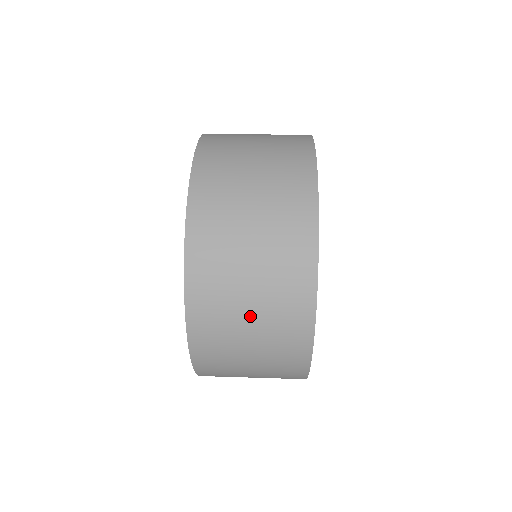
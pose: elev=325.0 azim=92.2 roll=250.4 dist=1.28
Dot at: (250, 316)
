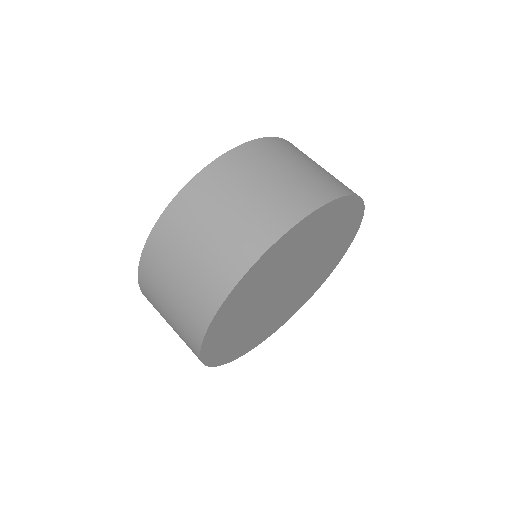
Dot at: occluded
